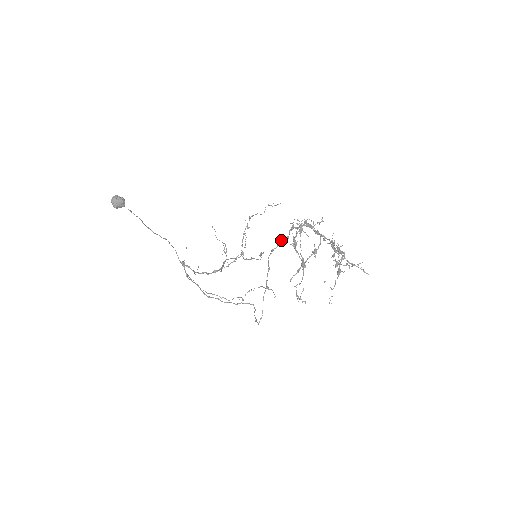
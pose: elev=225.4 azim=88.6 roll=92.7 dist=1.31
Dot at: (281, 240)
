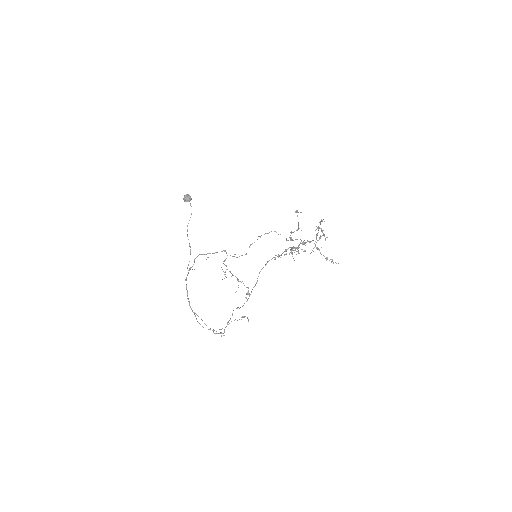
Dot at: (275, 258)
